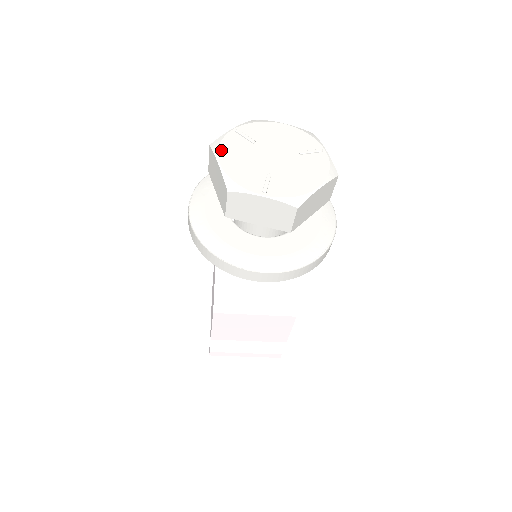
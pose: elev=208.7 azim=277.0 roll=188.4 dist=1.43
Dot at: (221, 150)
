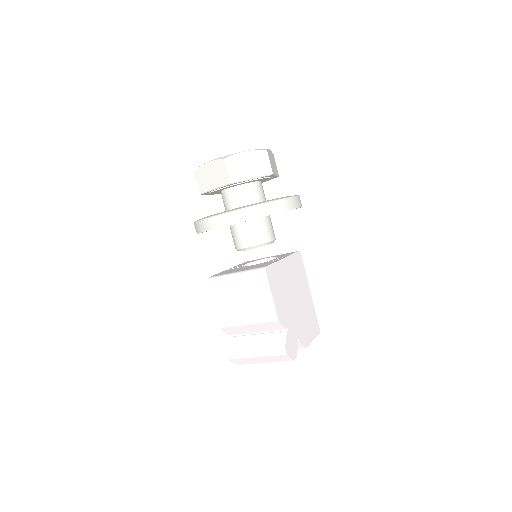
Dot at: occluded
